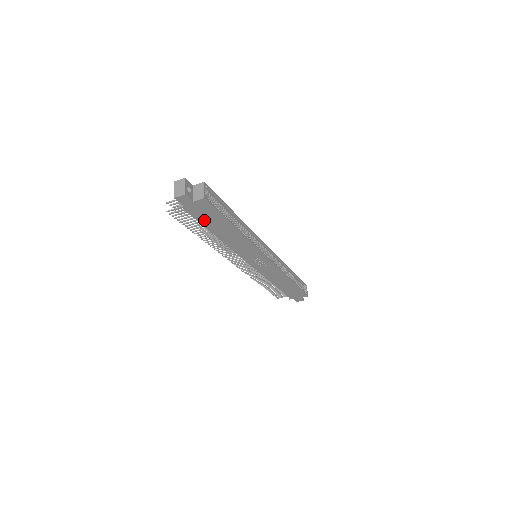
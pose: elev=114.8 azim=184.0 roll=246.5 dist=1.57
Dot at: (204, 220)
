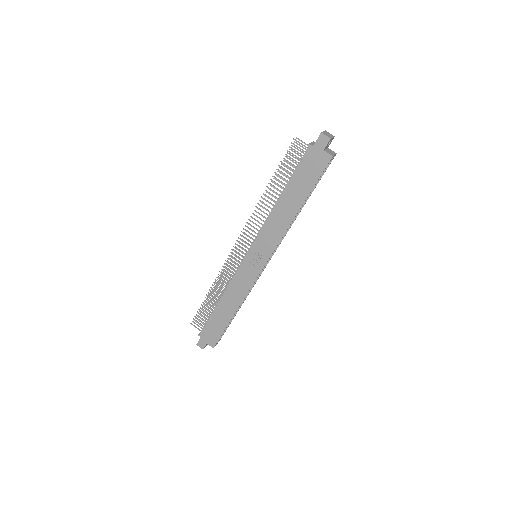
Dot at: (300, 174)
